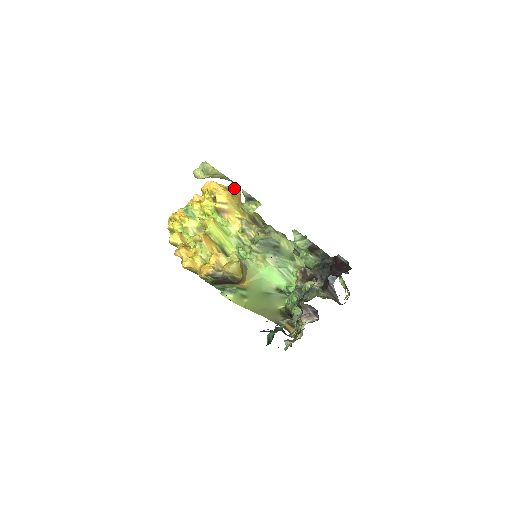
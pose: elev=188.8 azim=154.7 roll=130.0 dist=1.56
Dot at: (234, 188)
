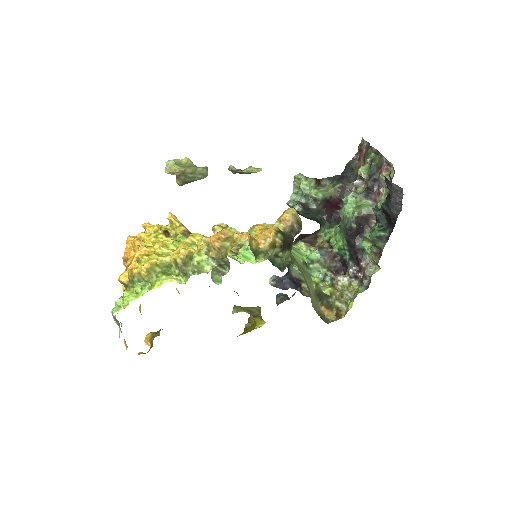
Dot at: occluded
